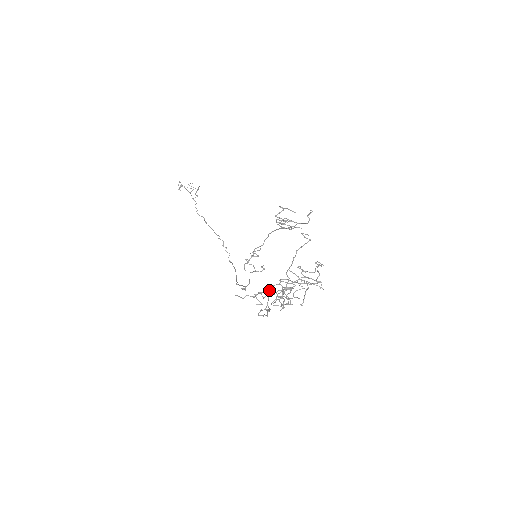
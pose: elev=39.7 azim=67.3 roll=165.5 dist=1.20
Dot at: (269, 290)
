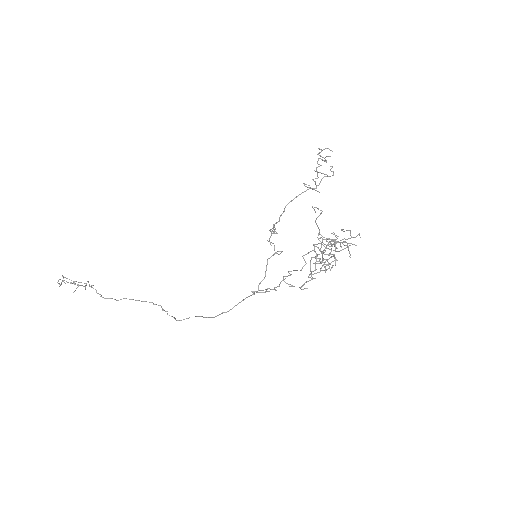
Dot at: (304, 260)
